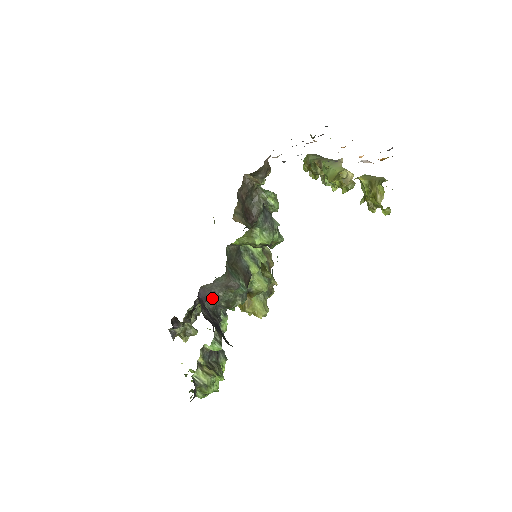
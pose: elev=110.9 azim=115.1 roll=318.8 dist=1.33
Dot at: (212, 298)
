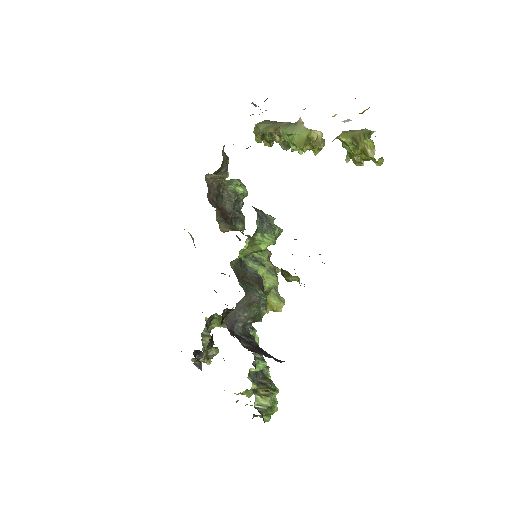
Dot at: (238, 322)
